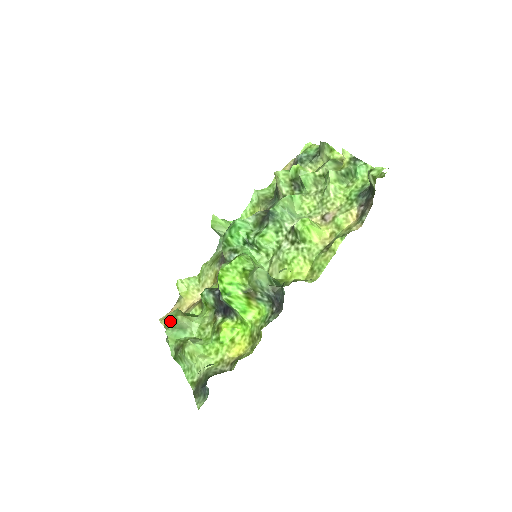
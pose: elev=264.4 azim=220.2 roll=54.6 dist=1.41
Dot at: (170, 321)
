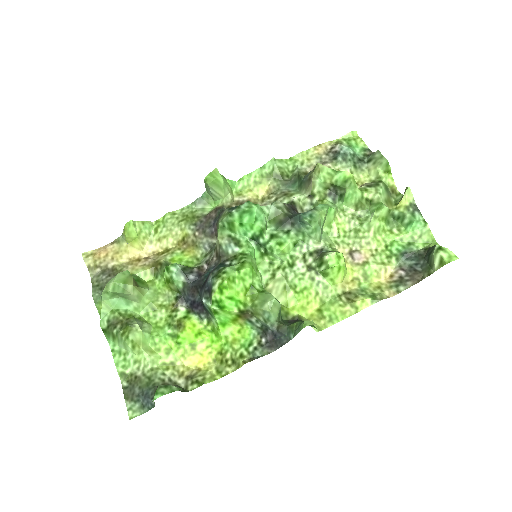
Dot at: (115, 286)
